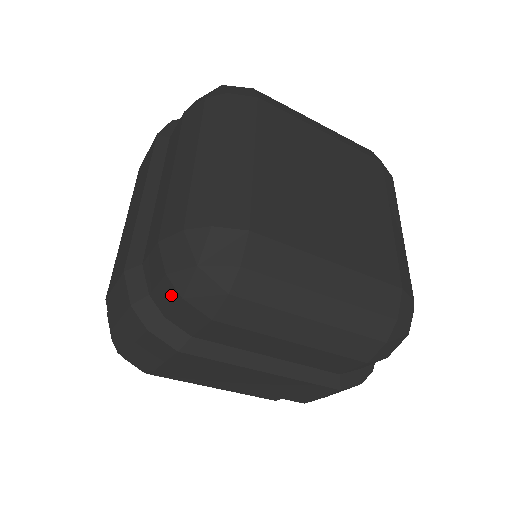
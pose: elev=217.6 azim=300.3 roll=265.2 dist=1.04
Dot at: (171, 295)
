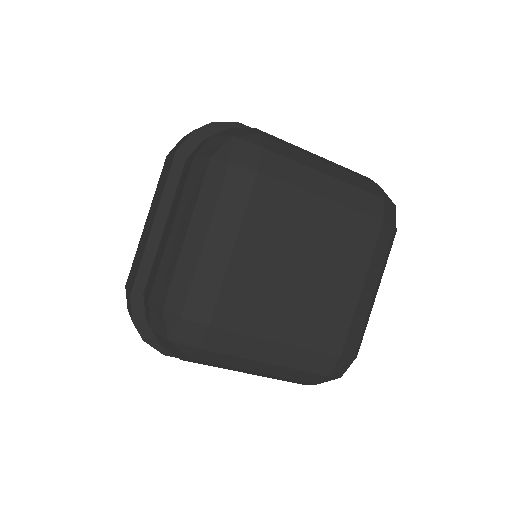
Dot at: occluded
